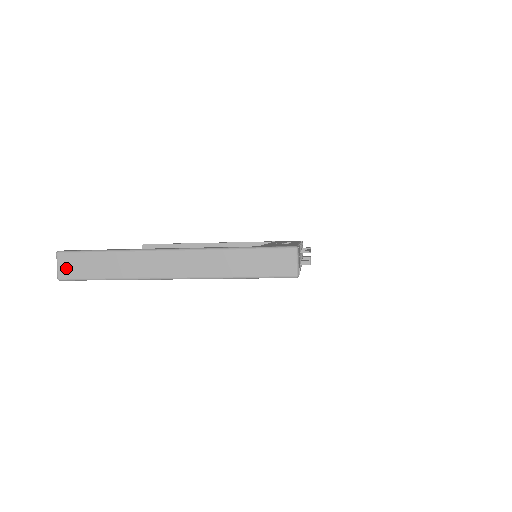
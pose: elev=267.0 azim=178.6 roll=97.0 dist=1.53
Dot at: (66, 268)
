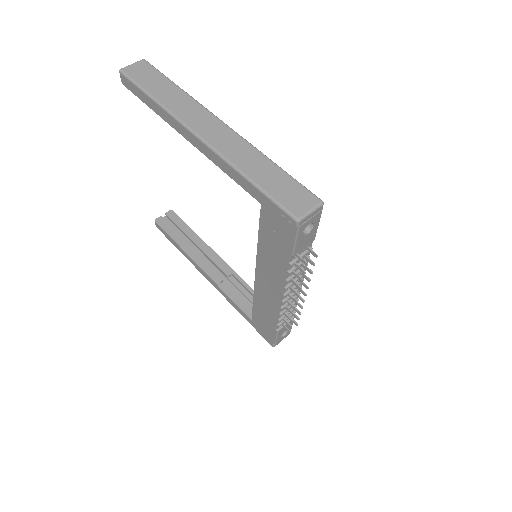
Dot at: (136, 69)
